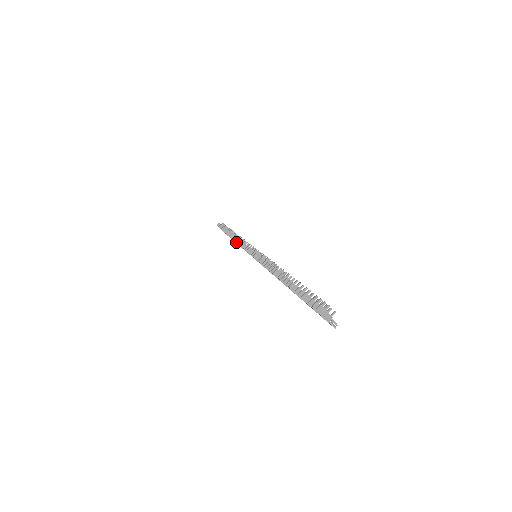
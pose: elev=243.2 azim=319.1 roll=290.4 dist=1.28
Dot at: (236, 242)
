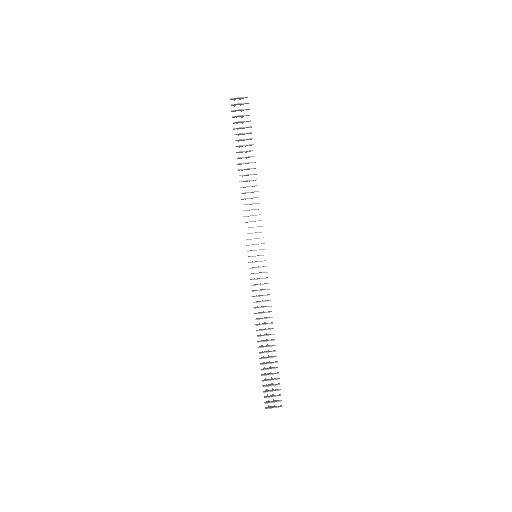
Dot at: occluded
